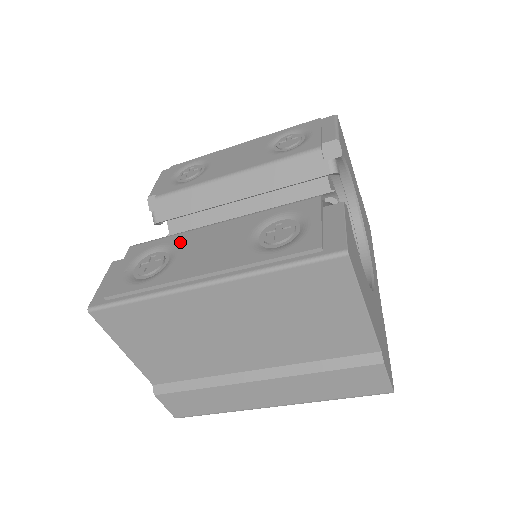
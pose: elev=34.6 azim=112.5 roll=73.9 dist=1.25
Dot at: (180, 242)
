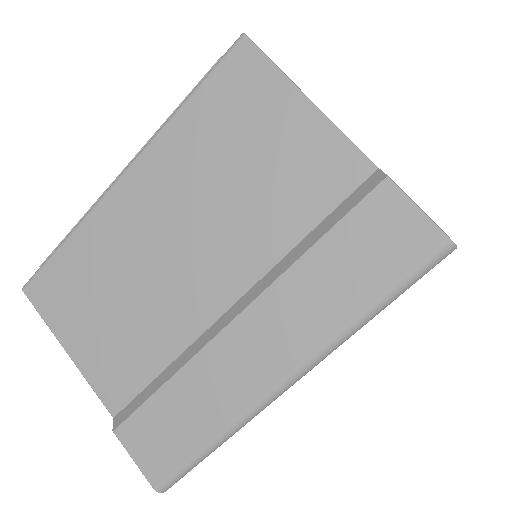
Dot at: occluded
